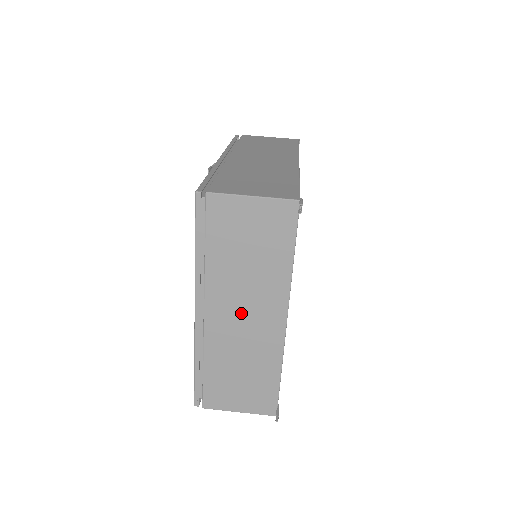
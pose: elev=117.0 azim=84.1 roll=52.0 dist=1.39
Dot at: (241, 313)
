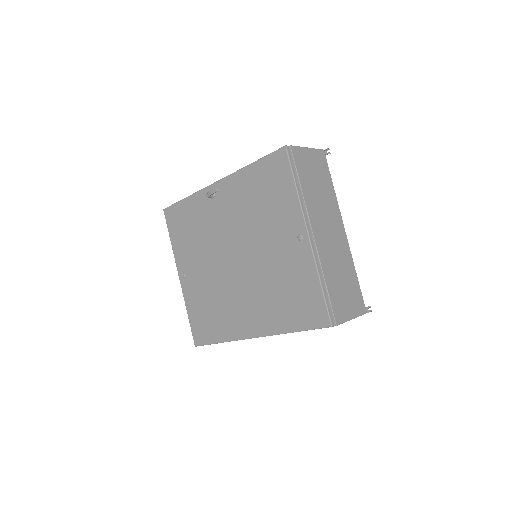
Dot at: (327, 229)
